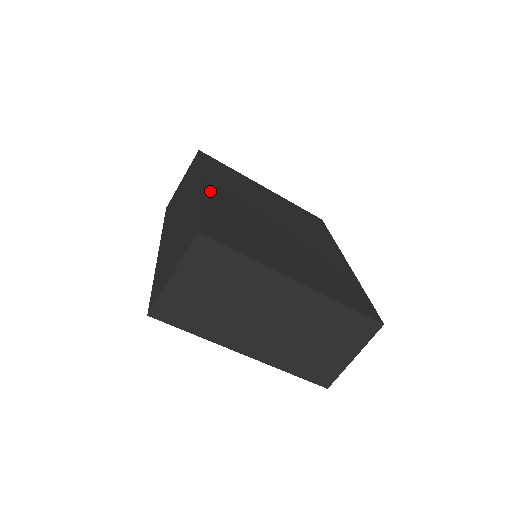
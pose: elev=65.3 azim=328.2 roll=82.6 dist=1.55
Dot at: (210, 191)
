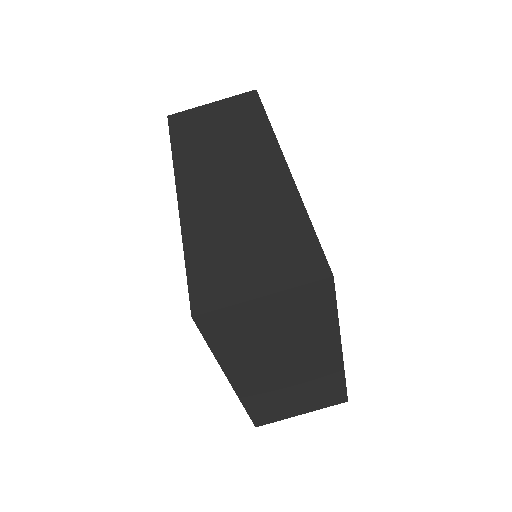
Dot at: occluded
